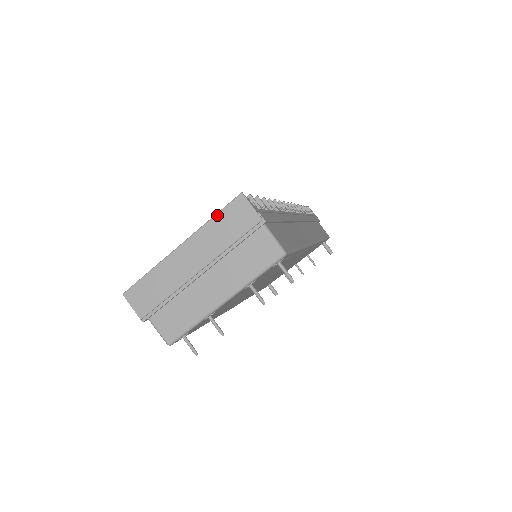
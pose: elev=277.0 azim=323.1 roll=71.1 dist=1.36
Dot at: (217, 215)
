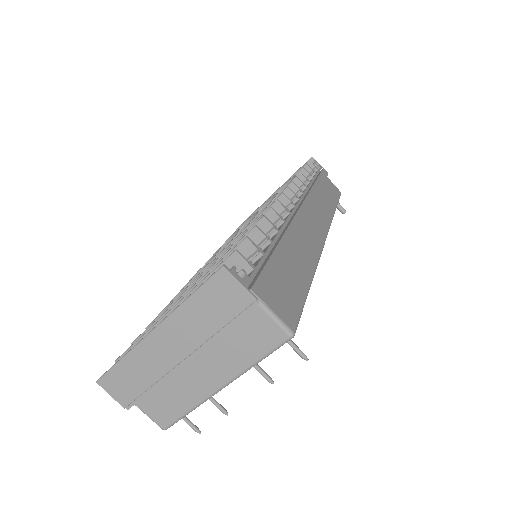
Dot at: (195, 294)
